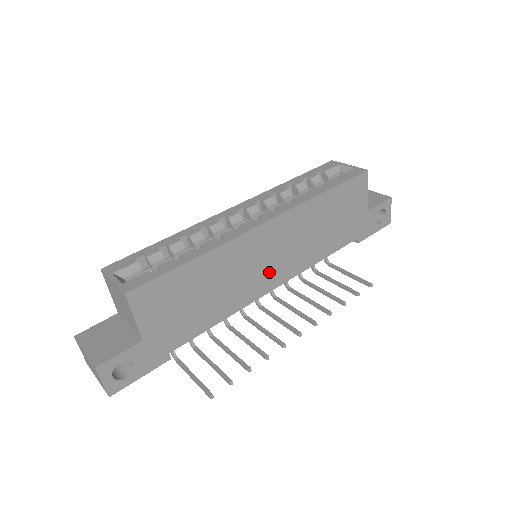
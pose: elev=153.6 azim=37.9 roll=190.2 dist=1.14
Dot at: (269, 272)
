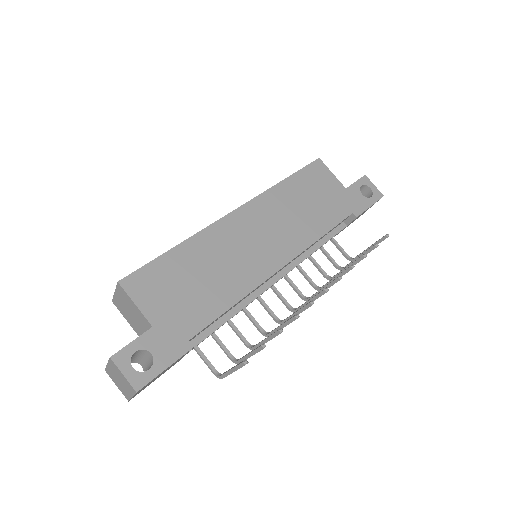
Dot at: (265, 252)
